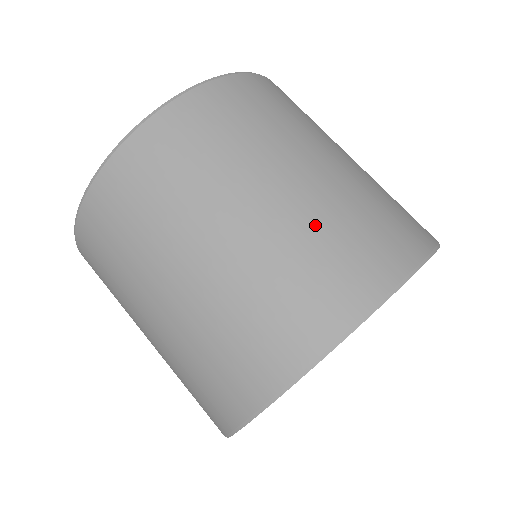
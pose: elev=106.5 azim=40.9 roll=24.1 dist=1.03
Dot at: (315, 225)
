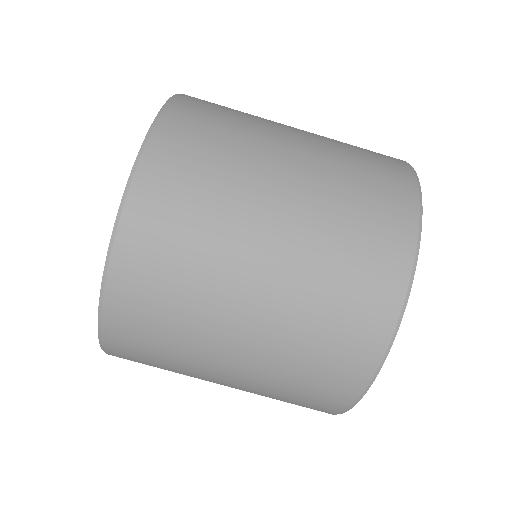
Dot at: (339, 152)
